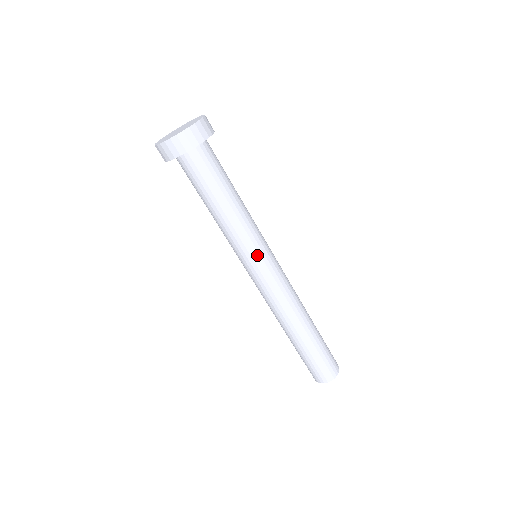
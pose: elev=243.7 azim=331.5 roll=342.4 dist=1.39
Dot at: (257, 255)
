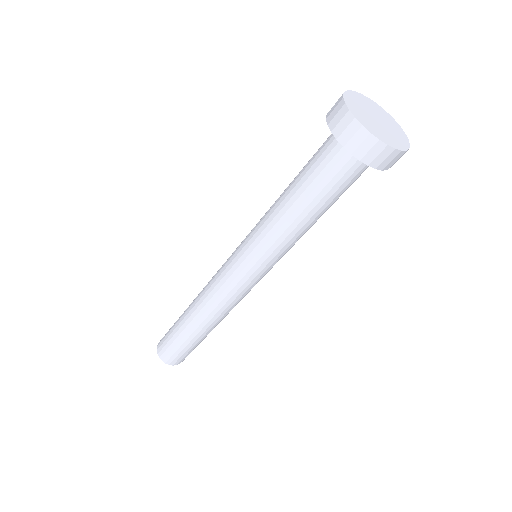
Dot at: (262, 266)
